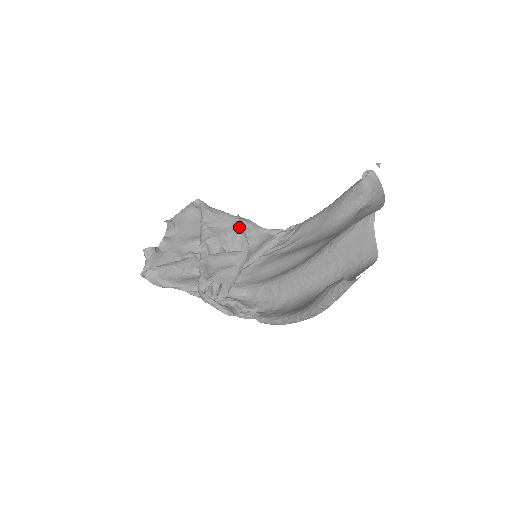
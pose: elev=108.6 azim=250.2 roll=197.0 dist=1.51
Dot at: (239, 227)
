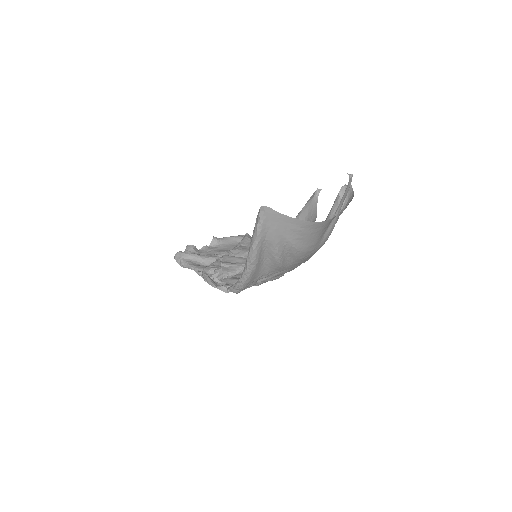
Dot at: occluded
